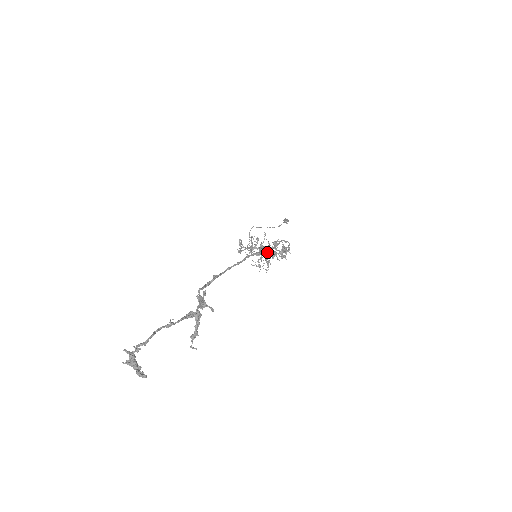
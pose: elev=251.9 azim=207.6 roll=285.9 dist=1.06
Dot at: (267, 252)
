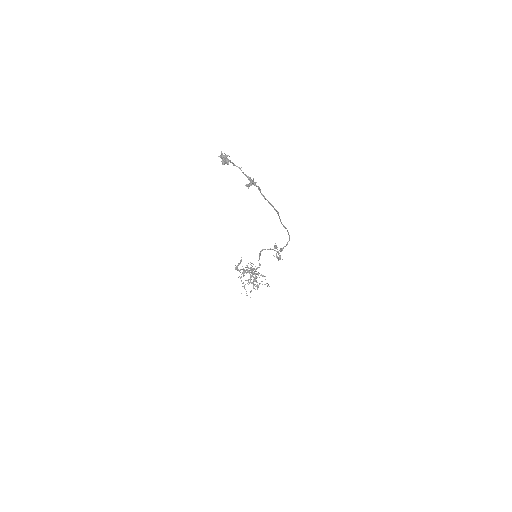
Dot at: (280, 221)
